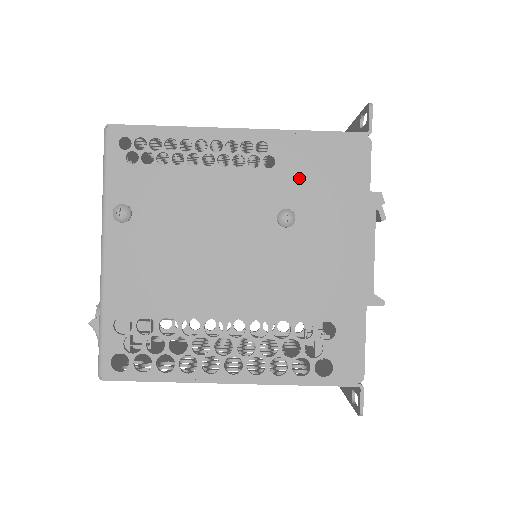
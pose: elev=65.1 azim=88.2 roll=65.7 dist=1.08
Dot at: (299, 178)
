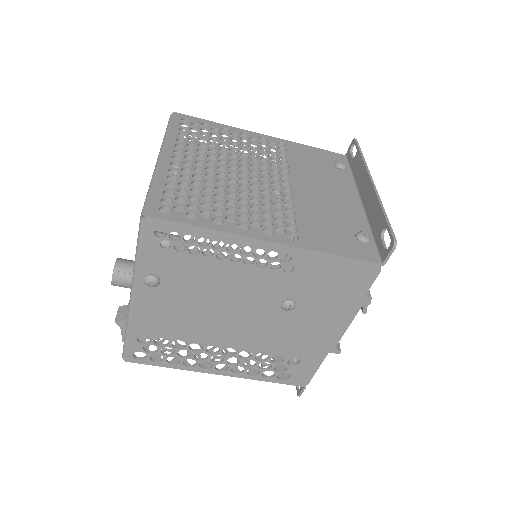
Dot at: (309, 283)
